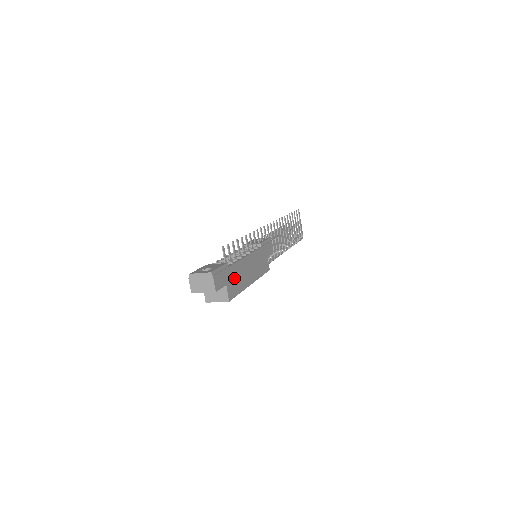
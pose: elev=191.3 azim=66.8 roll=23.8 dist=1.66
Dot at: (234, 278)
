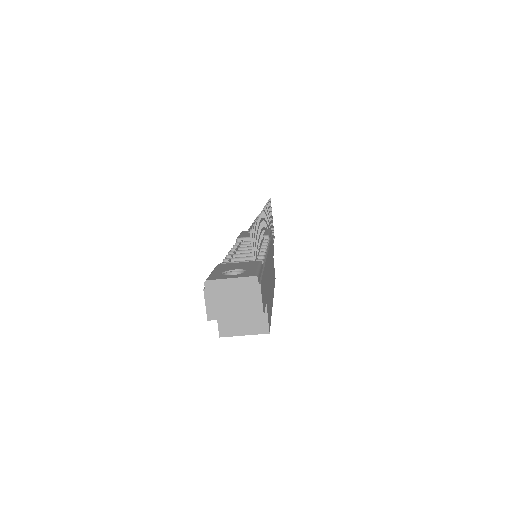
Dot at: (267, 289)
